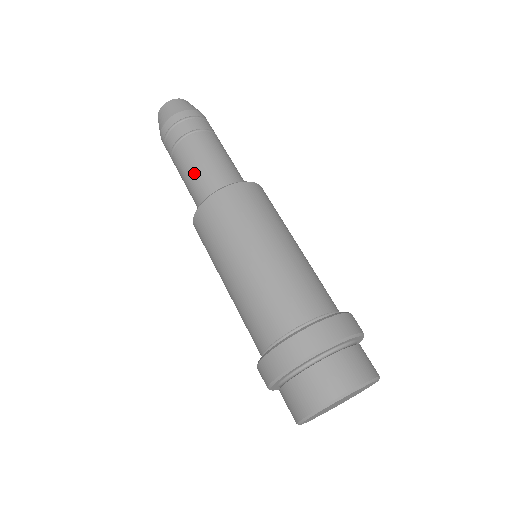
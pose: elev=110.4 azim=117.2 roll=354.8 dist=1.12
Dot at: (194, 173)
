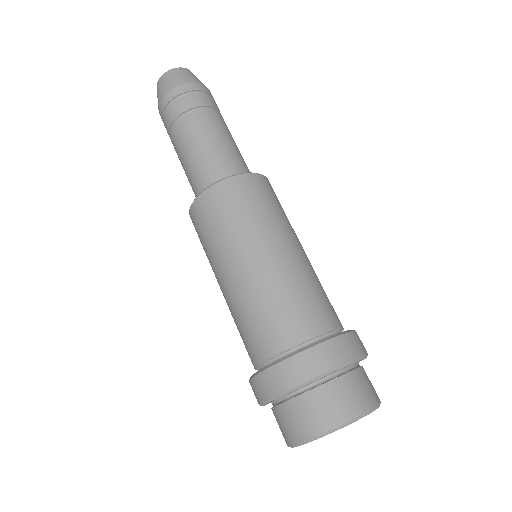
Dot at: (201, 151)
